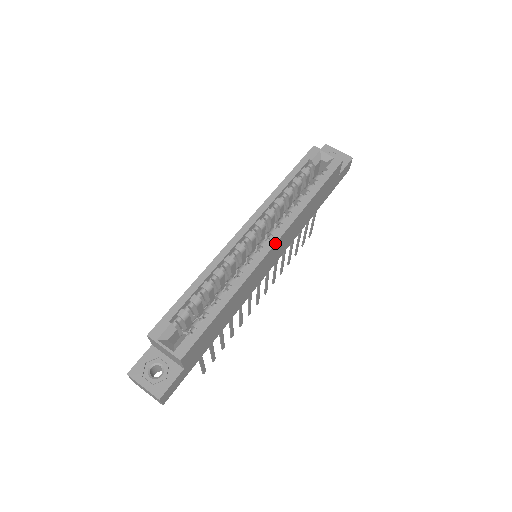
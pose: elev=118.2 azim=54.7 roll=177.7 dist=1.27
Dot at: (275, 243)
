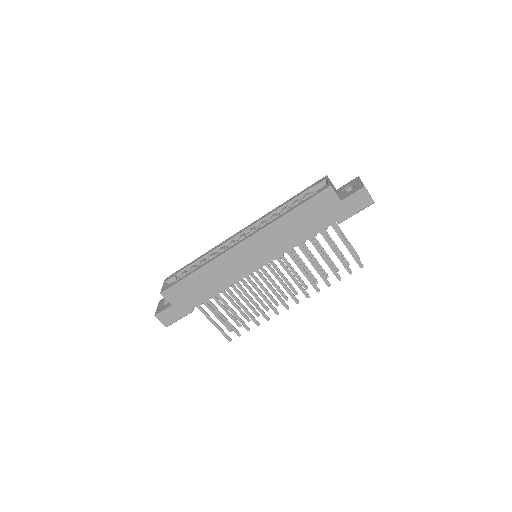
Dot at: (243, 241)
